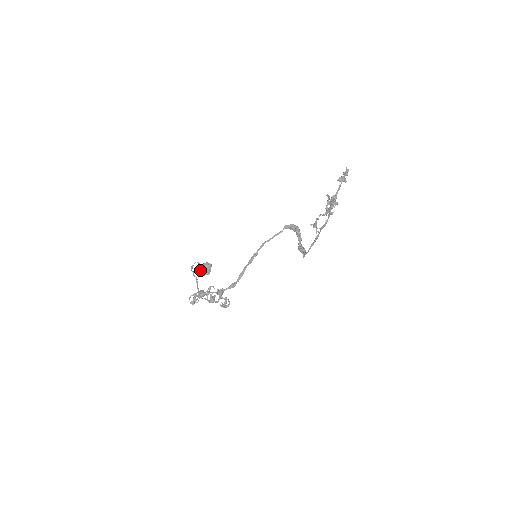
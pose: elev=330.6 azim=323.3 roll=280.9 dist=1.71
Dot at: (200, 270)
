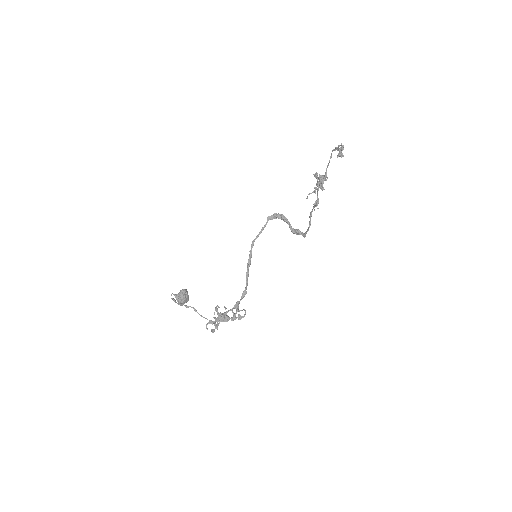
Dot at: (179, 300)
